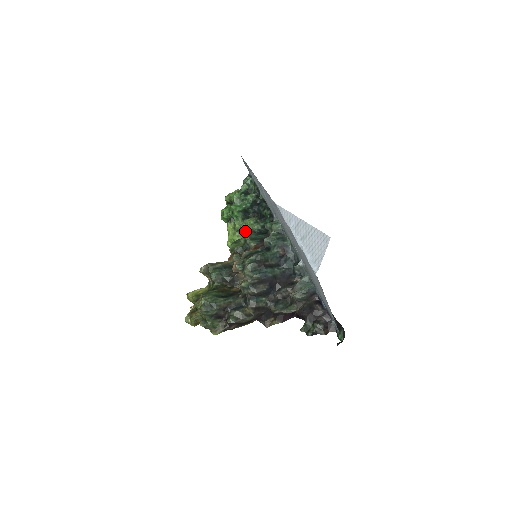
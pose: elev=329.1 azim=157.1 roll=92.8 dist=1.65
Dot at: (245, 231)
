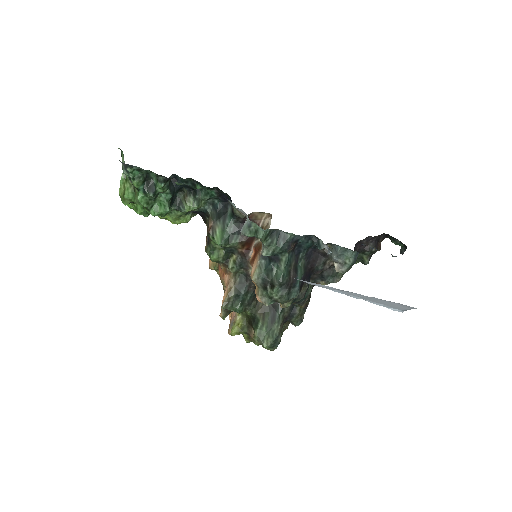
Dot at: occluded
